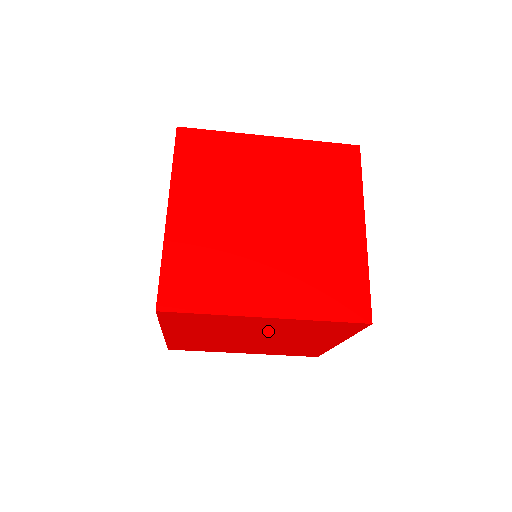
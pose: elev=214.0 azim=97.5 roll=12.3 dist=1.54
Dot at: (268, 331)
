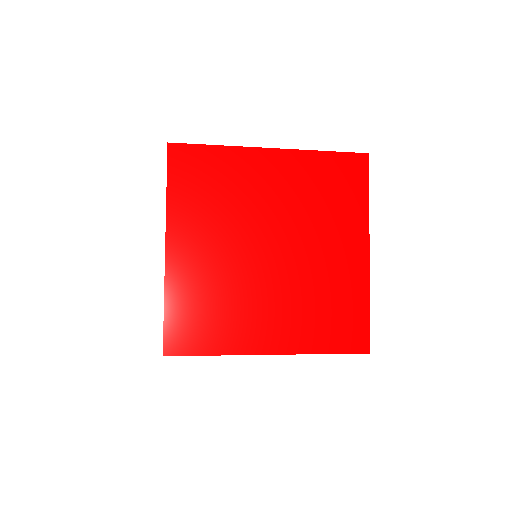
Dot at: occluded
